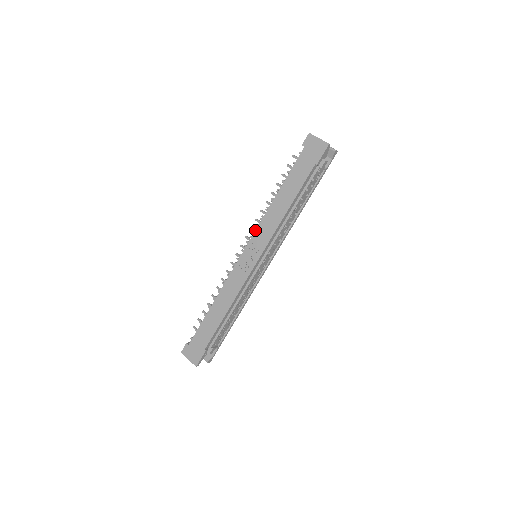
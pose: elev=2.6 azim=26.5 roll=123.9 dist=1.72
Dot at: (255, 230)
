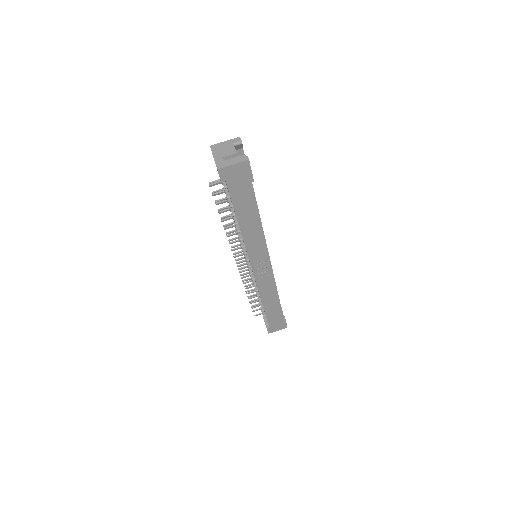
Dot at: occluded
